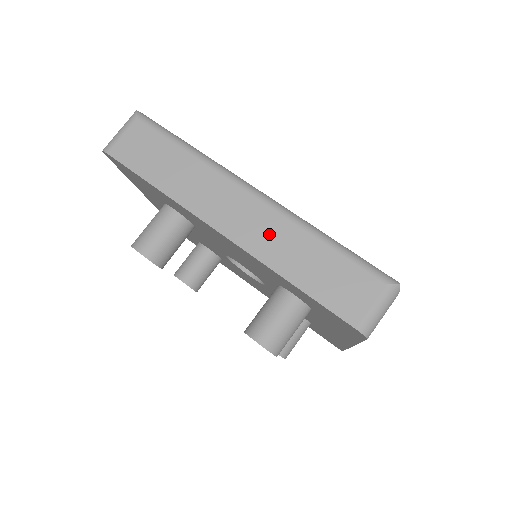
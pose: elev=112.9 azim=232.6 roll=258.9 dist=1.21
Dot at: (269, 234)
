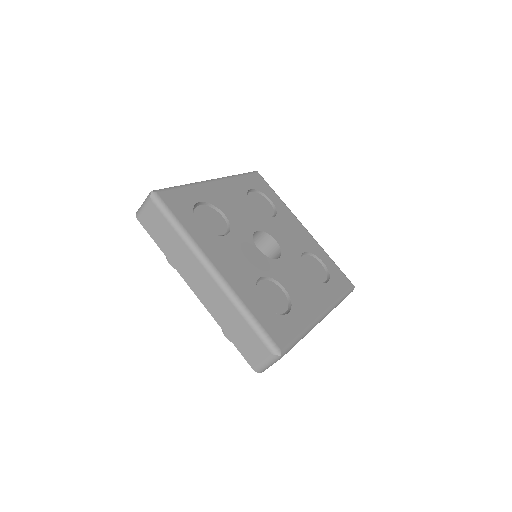
Dot at: (216, 302)
